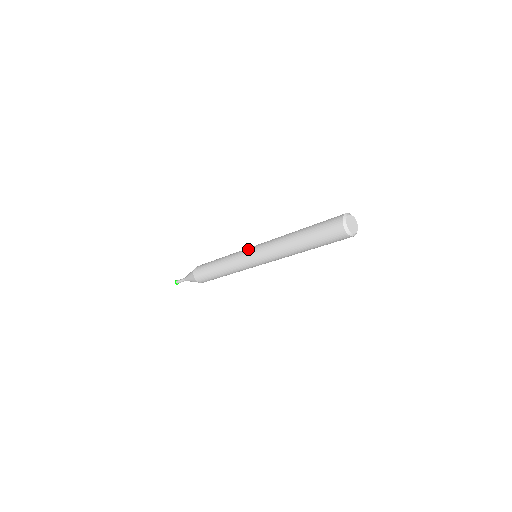
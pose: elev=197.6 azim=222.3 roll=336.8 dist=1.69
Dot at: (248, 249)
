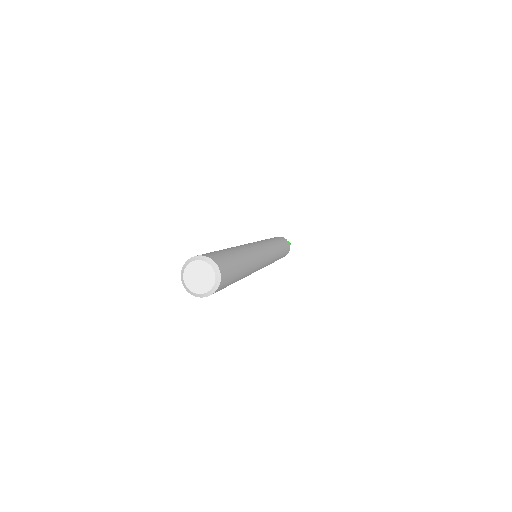
Dot at: occluded
